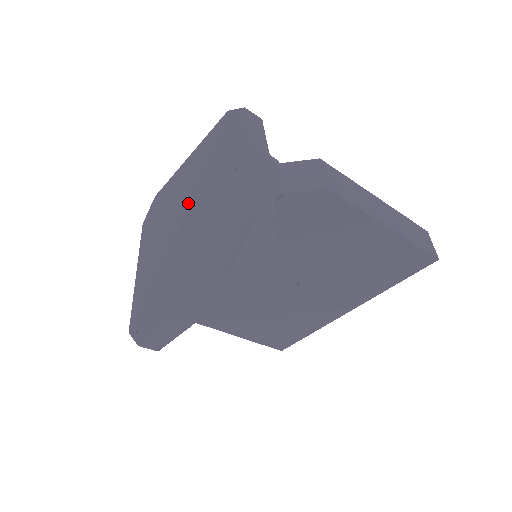
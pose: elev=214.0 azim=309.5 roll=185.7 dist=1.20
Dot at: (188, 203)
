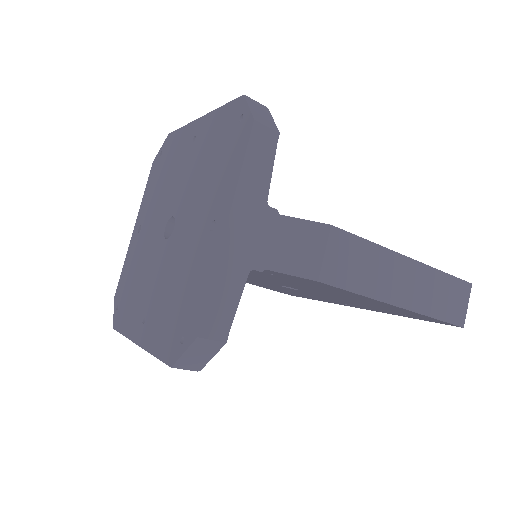
Dot at: (179, 201)
